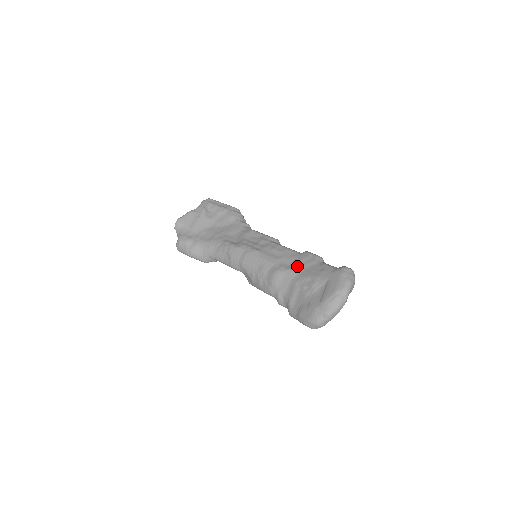
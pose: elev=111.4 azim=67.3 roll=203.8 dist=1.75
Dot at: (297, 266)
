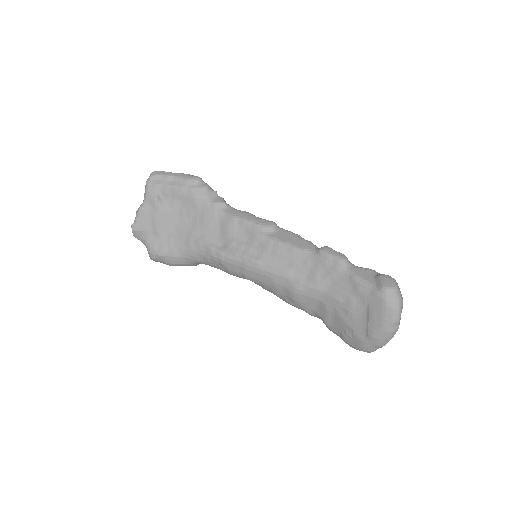
Dot at: (318, 280)
